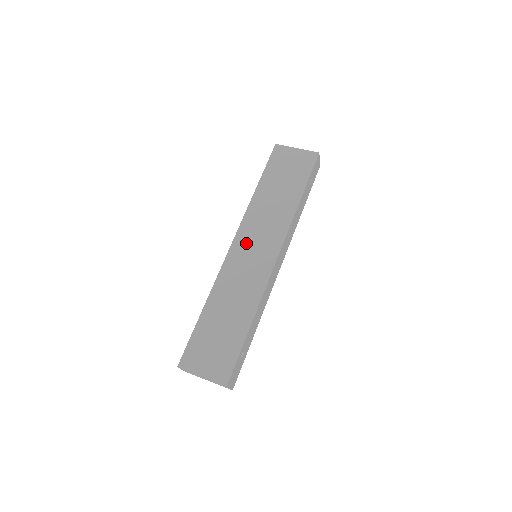
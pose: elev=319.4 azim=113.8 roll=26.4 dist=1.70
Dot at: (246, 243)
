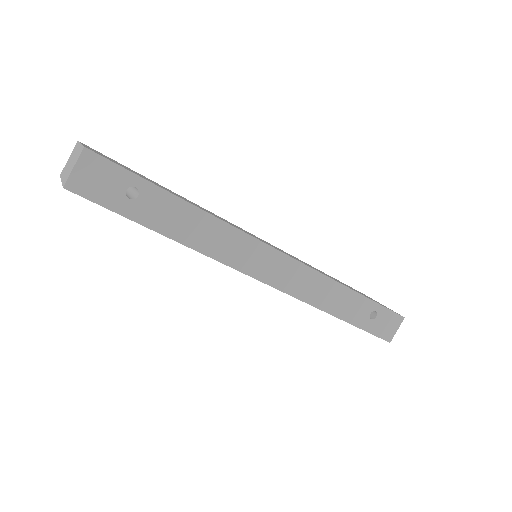
Dot at: occluded
